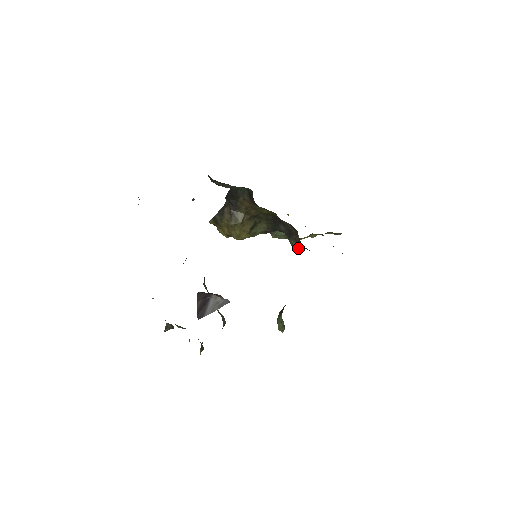
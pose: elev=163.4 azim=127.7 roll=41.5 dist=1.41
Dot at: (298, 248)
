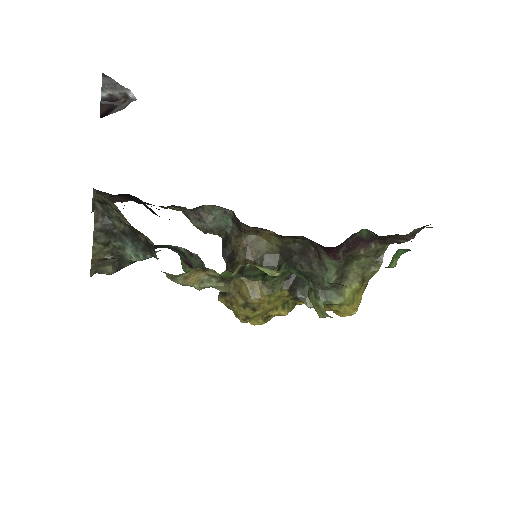
Dot at: (331, 278)
